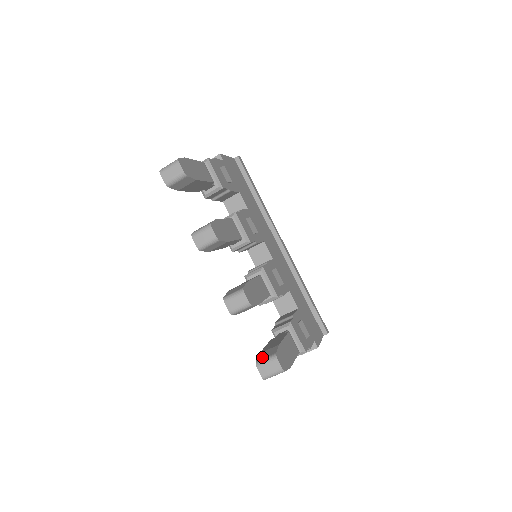
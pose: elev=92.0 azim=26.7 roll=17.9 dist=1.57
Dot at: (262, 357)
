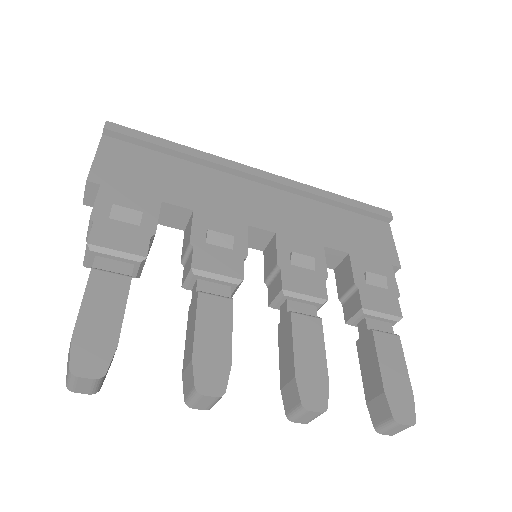
Dot at: (377, 419)
